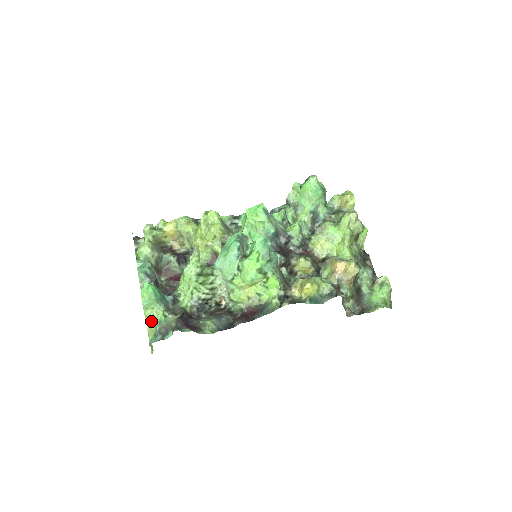
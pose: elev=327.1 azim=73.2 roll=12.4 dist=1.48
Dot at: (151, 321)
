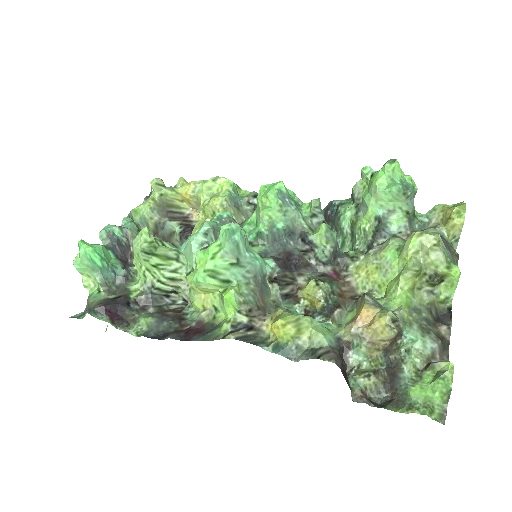
Dot at: occluded
